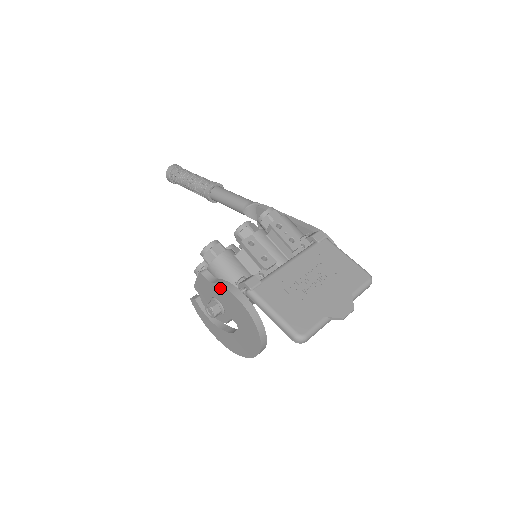
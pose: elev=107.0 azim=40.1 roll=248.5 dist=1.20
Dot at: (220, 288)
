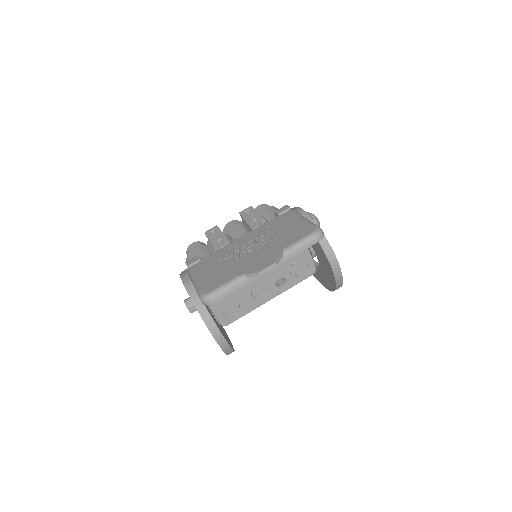
Dot at: occluded
